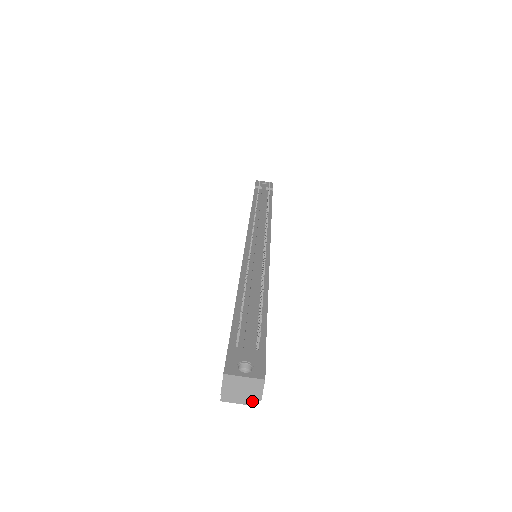
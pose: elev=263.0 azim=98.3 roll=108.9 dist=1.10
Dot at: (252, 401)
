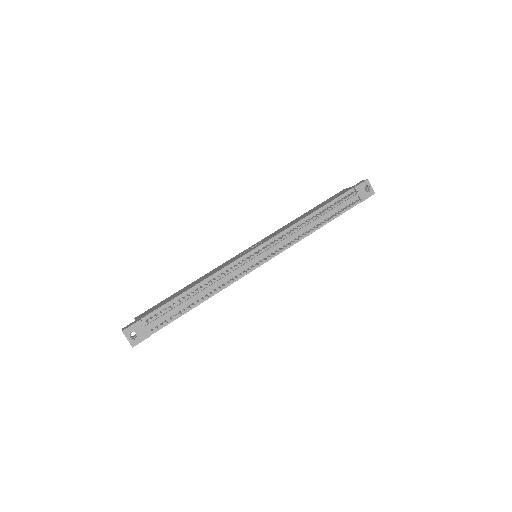
Dot at: occluded
